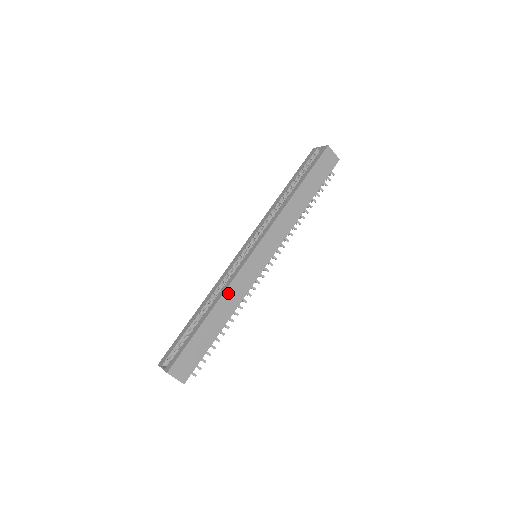
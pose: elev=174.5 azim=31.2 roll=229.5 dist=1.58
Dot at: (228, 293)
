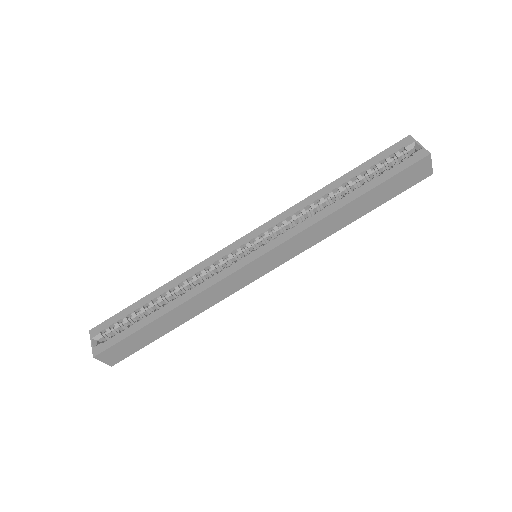
Dot at: (199, 297)
